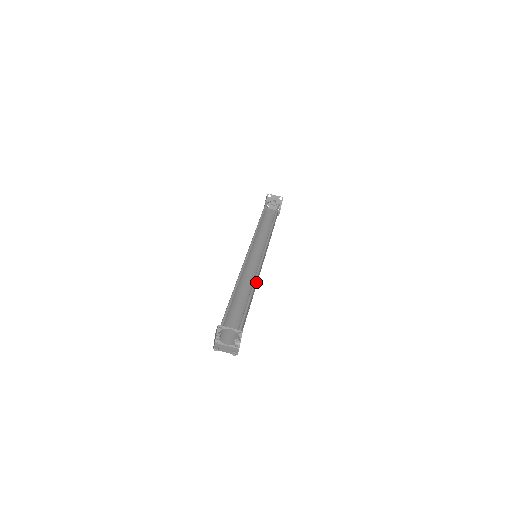
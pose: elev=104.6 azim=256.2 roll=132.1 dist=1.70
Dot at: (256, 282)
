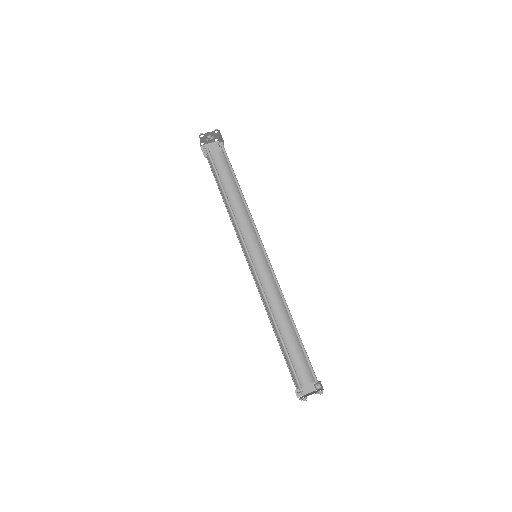
Dot at: (279, 293)
